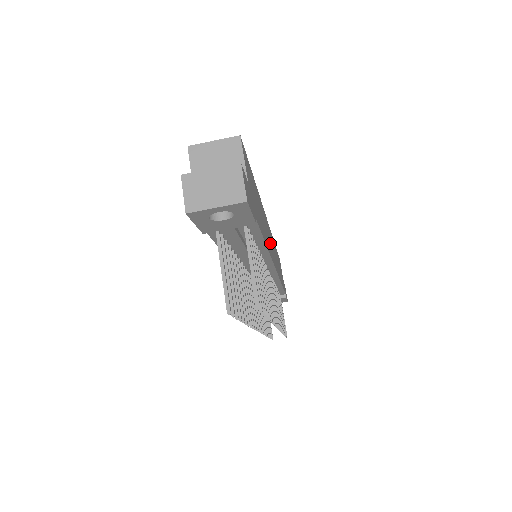
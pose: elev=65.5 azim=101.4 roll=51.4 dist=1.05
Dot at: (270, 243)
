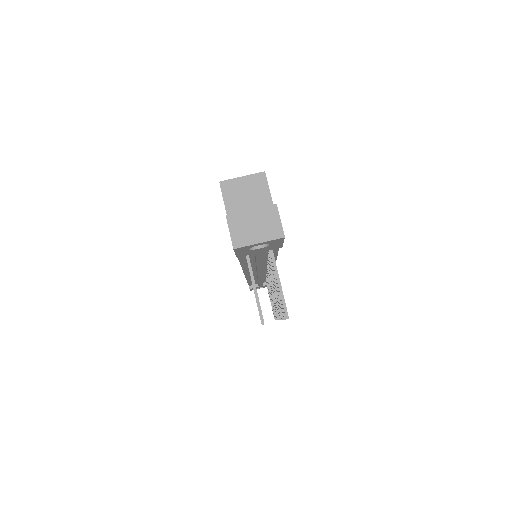
Dot at: occluded
